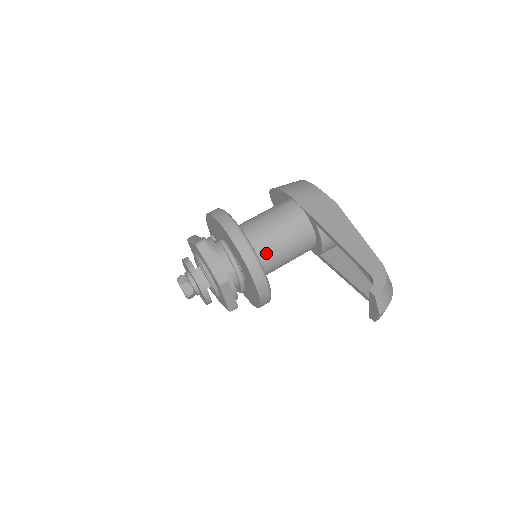
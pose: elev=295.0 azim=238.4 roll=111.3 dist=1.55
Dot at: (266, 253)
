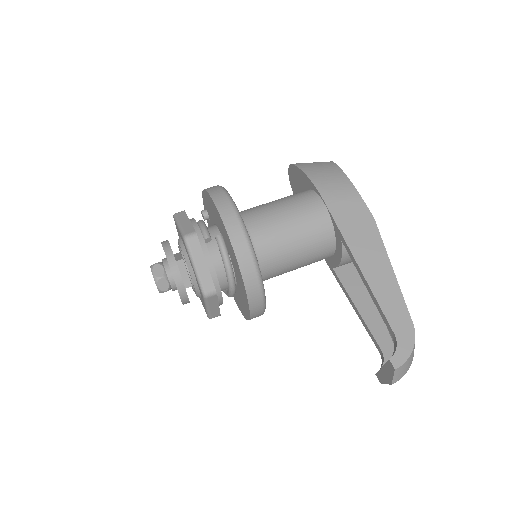
Dot at: (271, 262)
